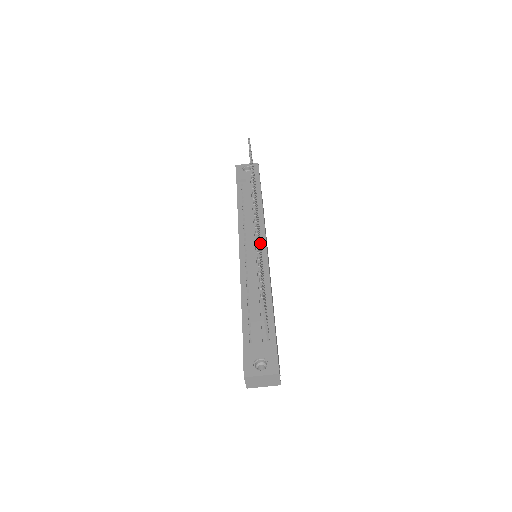
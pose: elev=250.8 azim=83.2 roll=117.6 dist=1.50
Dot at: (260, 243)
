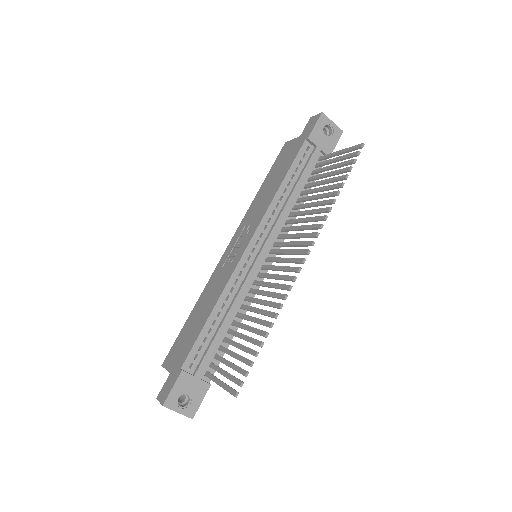
Dot at: (272, 268)
